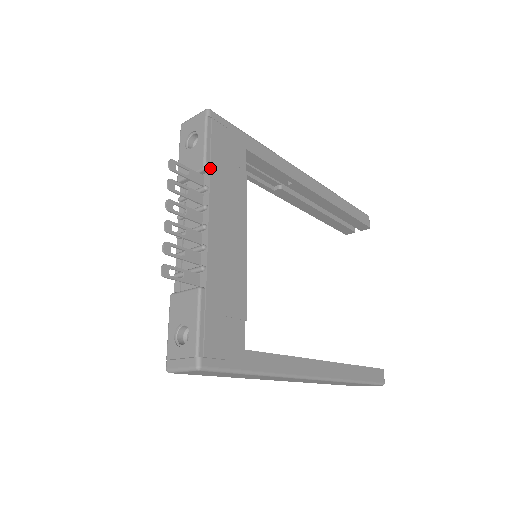
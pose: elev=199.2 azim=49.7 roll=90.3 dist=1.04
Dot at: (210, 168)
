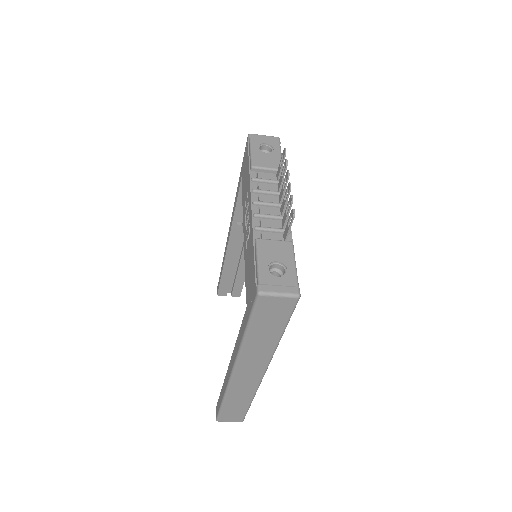
Dot at: occluded
